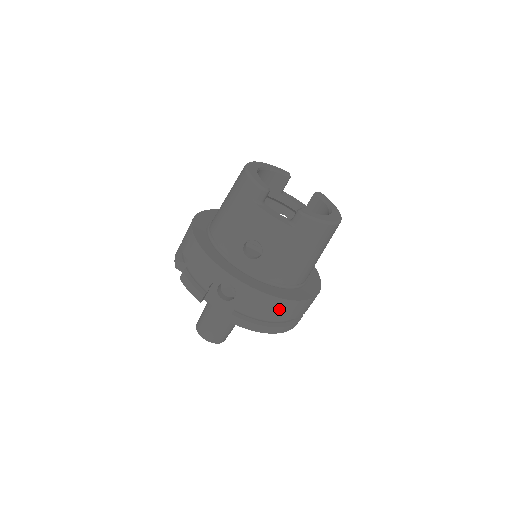
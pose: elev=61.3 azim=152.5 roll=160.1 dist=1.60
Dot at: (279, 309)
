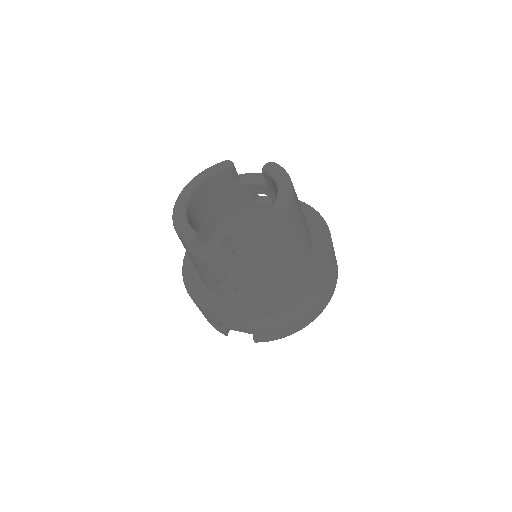
Dot at: (287, 317)
